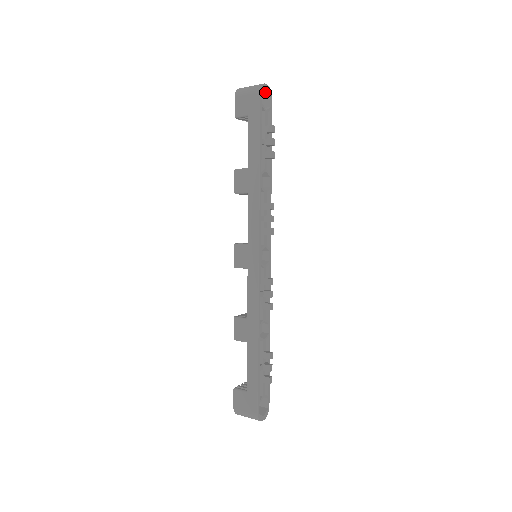
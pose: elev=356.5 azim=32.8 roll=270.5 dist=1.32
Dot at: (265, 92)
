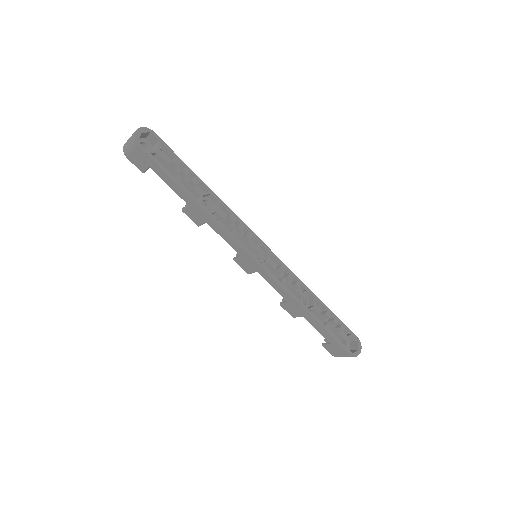
Dot at: (143, 134)
